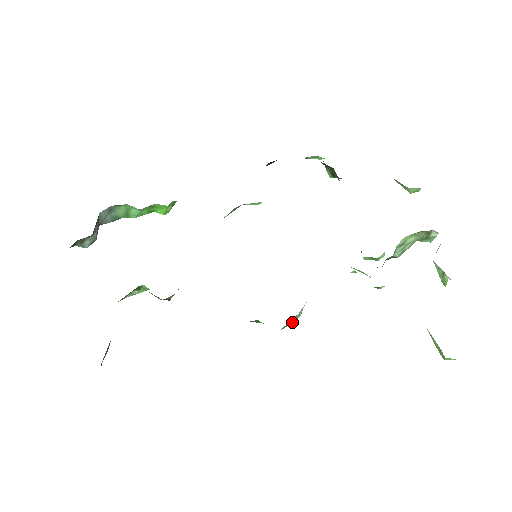
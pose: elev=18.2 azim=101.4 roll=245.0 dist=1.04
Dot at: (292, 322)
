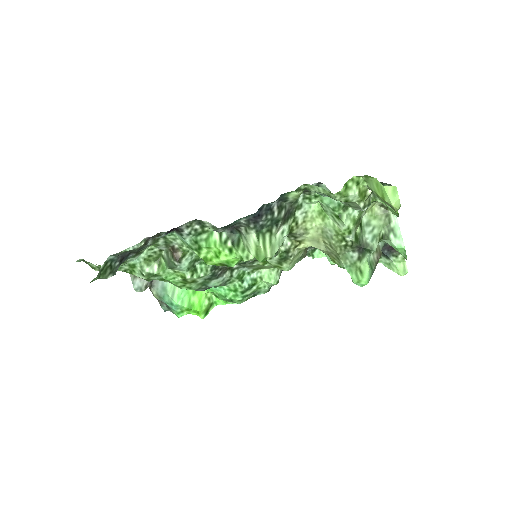
Dot at: (270, 255)
